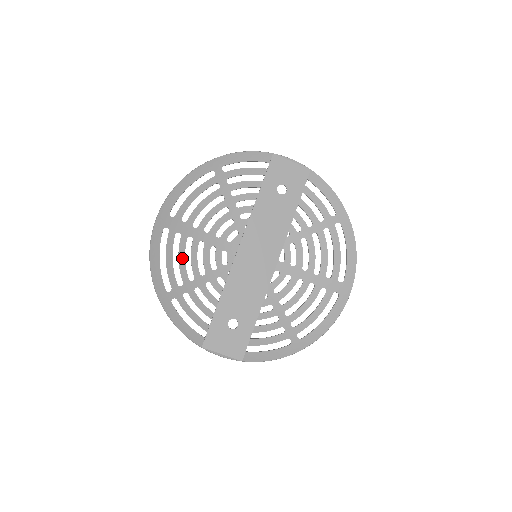
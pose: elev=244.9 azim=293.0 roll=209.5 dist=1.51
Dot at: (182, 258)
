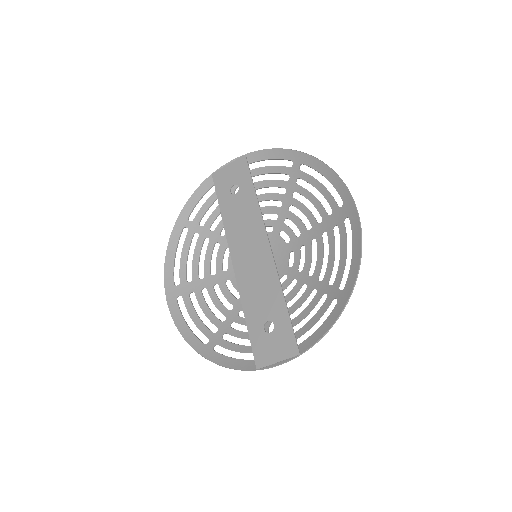
Dot at: (206, 309)
